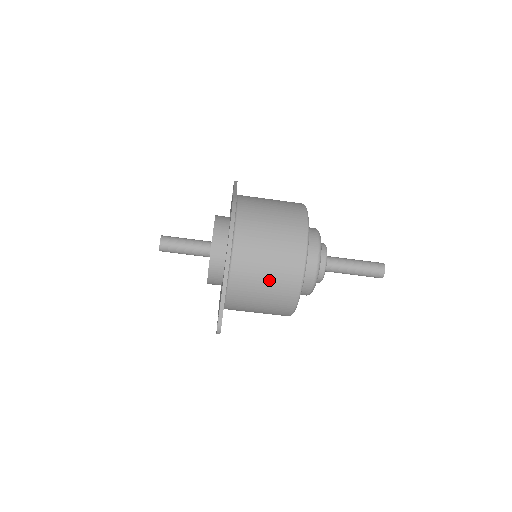
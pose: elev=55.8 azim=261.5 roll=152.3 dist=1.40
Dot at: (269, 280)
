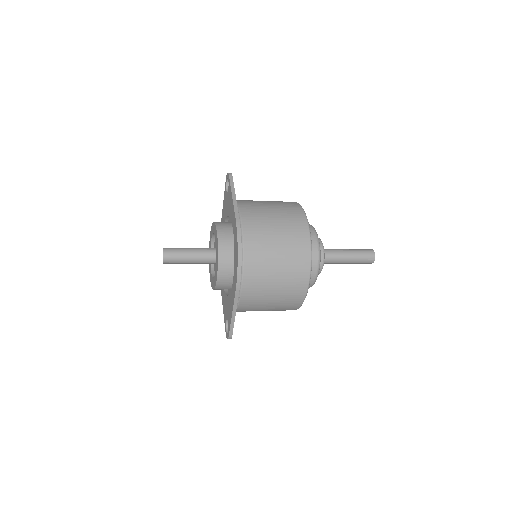
Dot at: (275, 300)
